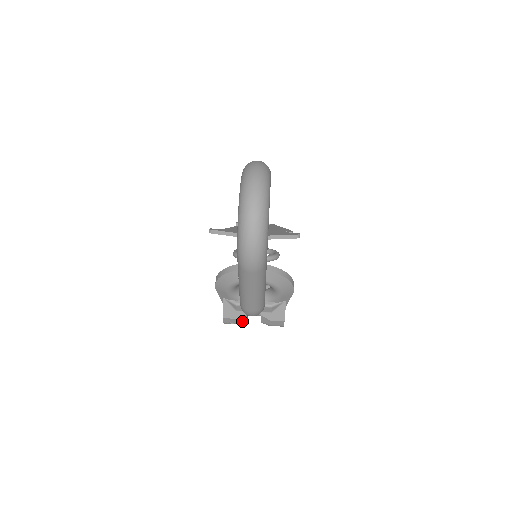
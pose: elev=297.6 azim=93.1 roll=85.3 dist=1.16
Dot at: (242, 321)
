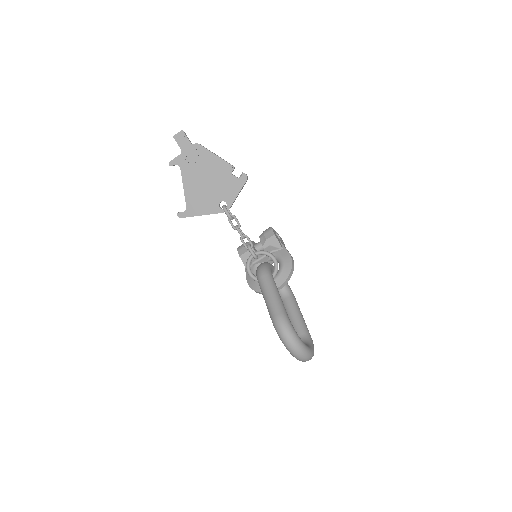
Dot at: occluded
